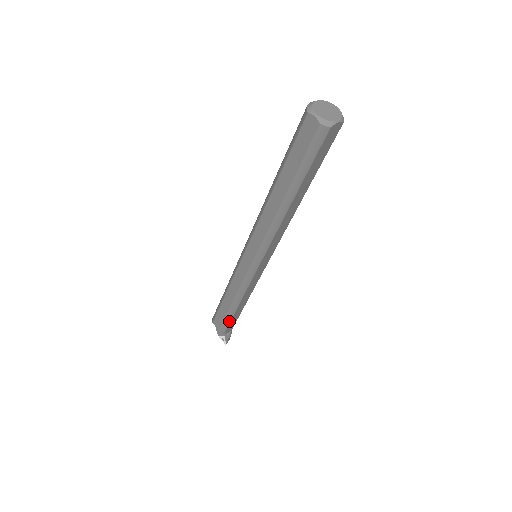
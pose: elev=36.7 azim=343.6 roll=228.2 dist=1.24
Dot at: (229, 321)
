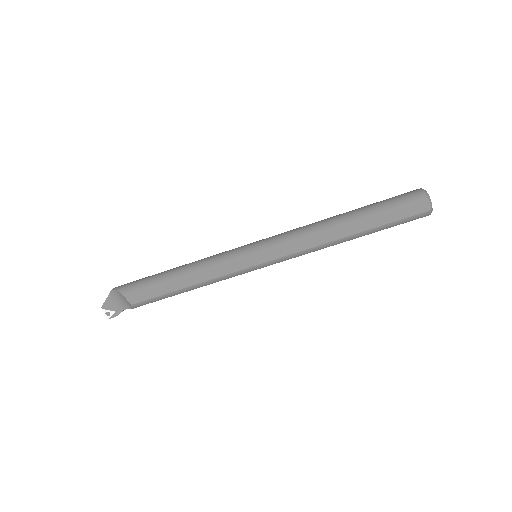
Dot at: (156, 300)
